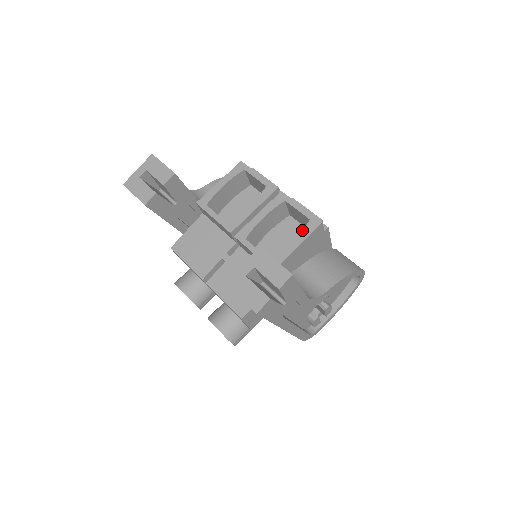
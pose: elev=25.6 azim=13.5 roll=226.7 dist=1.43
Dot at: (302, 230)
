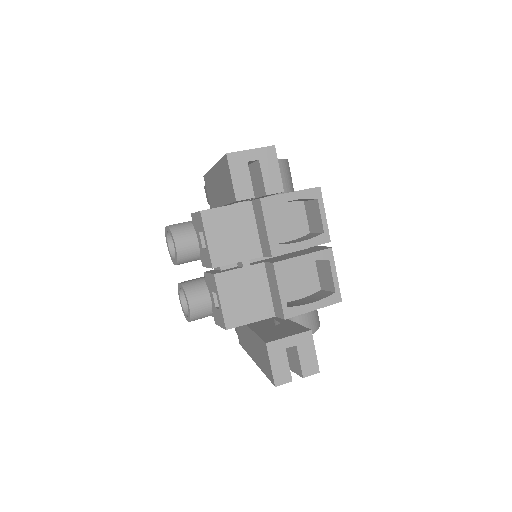
Dot at: (325, 298)
